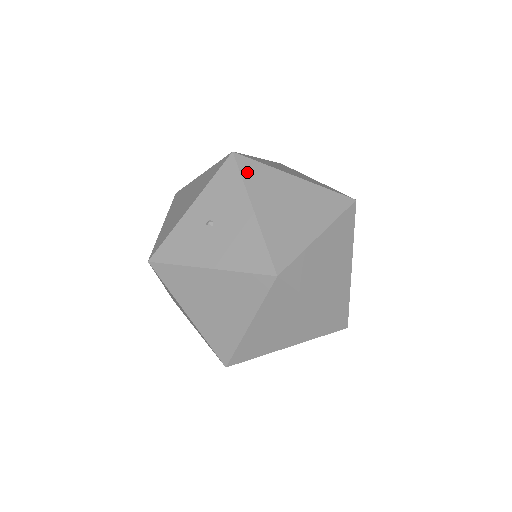
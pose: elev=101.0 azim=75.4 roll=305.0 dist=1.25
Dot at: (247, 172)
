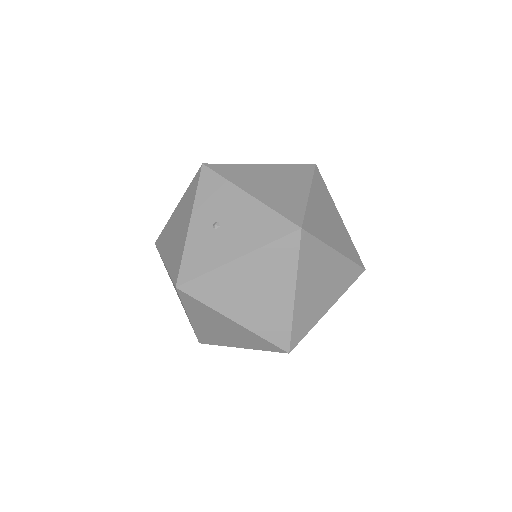
Dot at: (224, 172)
